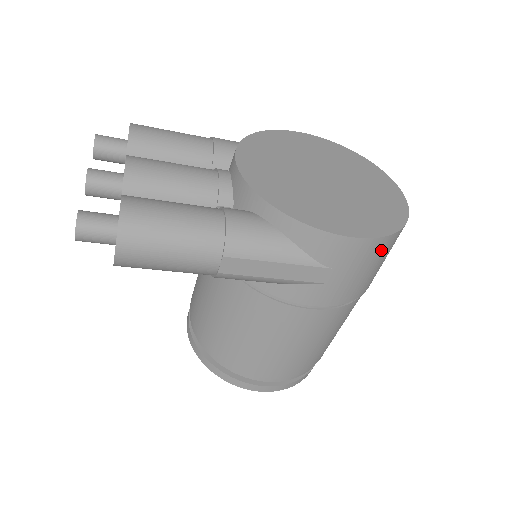
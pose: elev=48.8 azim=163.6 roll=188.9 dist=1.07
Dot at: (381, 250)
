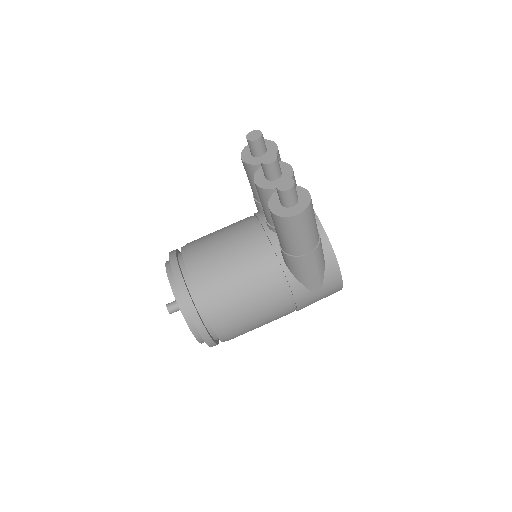
Dot at: occluded
